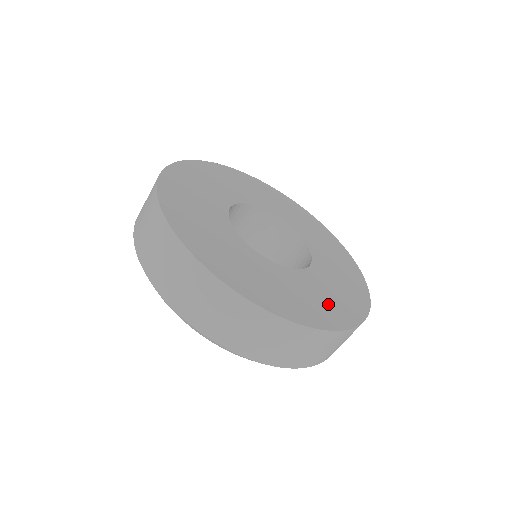
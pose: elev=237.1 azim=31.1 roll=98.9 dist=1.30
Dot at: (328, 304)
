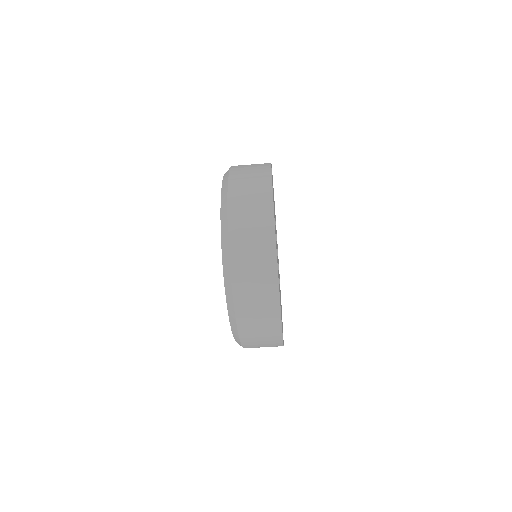
Dot at: occluded
